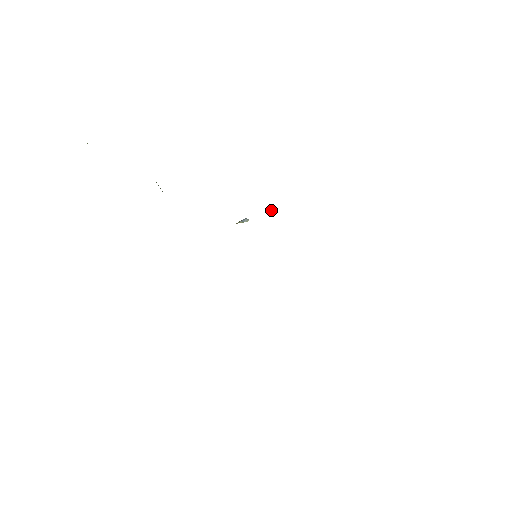
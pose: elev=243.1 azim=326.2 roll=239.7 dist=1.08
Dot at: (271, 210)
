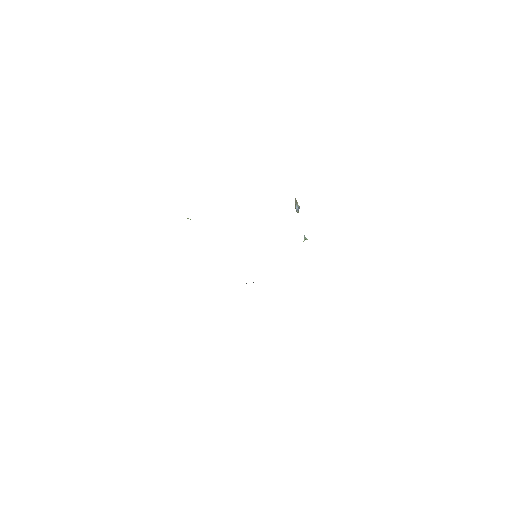
Dot at: (304, 238)
